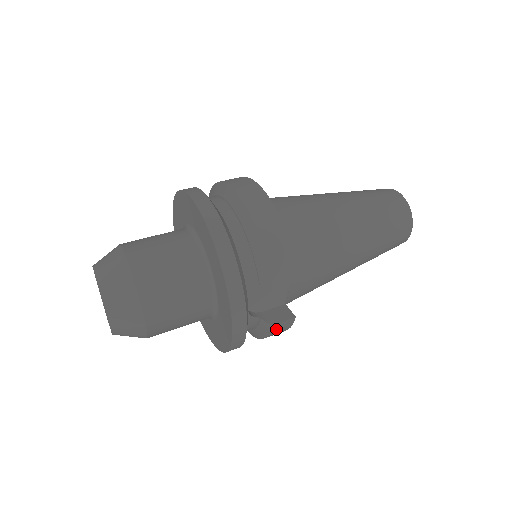
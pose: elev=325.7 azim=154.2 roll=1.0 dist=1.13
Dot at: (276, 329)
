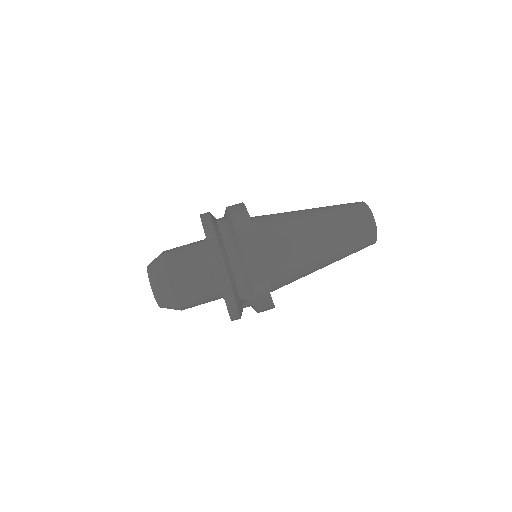
Dot at: (262, 311)
